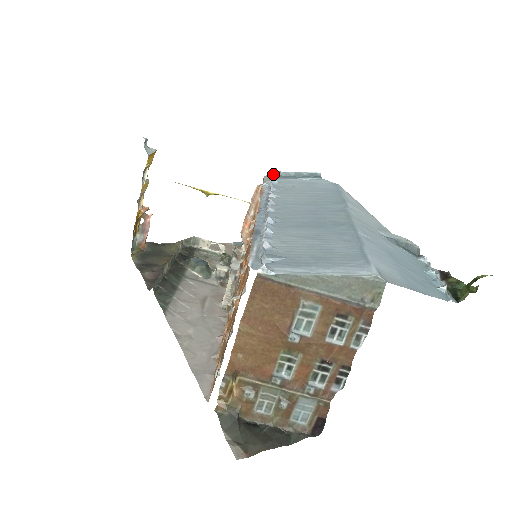
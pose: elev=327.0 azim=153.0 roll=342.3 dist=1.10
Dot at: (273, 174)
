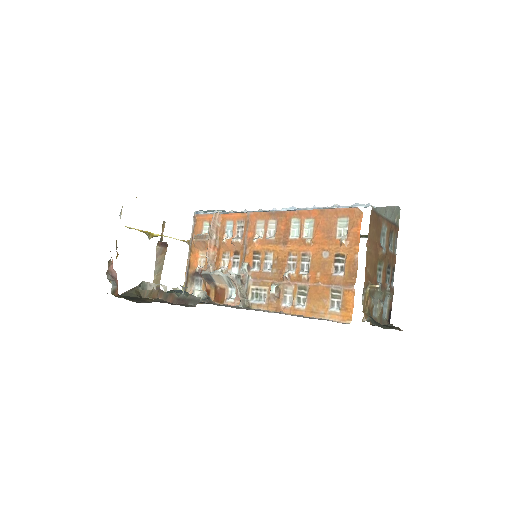
Dot at: occluded
